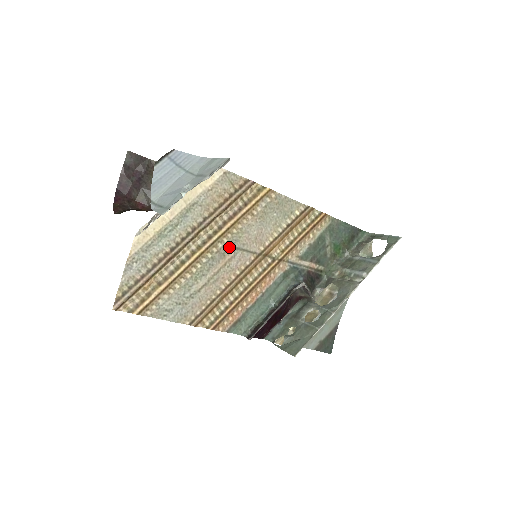
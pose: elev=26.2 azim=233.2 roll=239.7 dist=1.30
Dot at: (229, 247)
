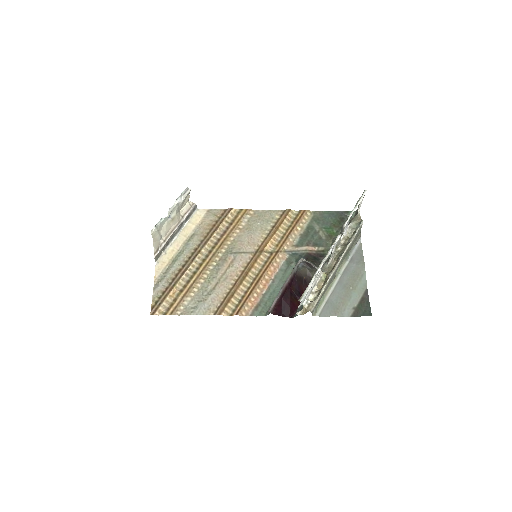
Dot at: (228, 254)
